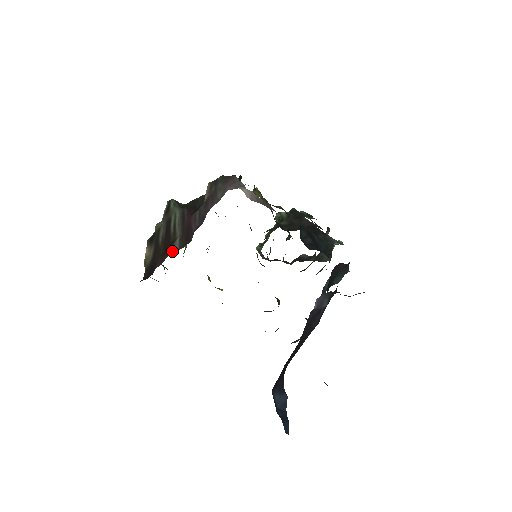
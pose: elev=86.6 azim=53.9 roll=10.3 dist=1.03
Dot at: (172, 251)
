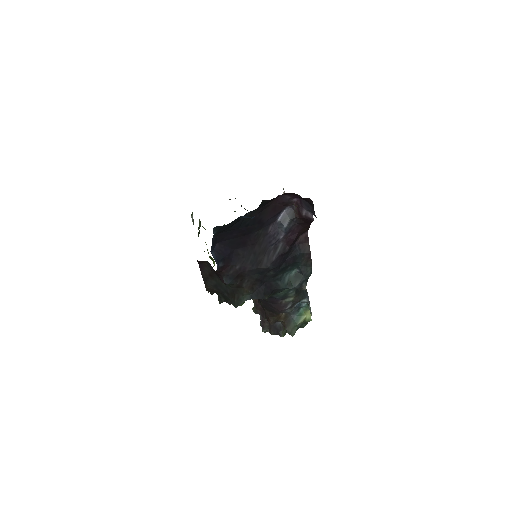
Dot at: occluded
